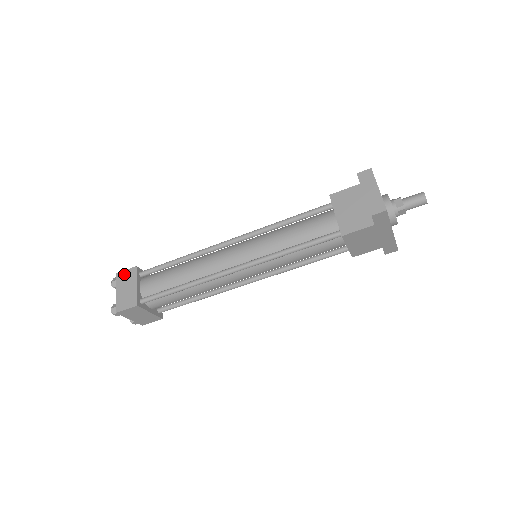
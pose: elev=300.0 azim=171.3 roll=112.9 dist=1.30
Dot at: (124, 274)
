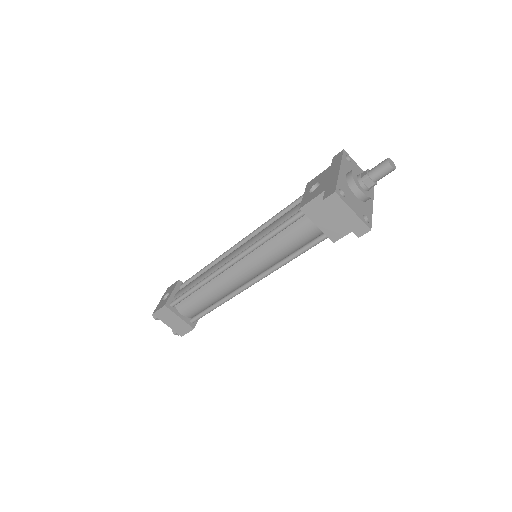
Dot at: (160, 313)
